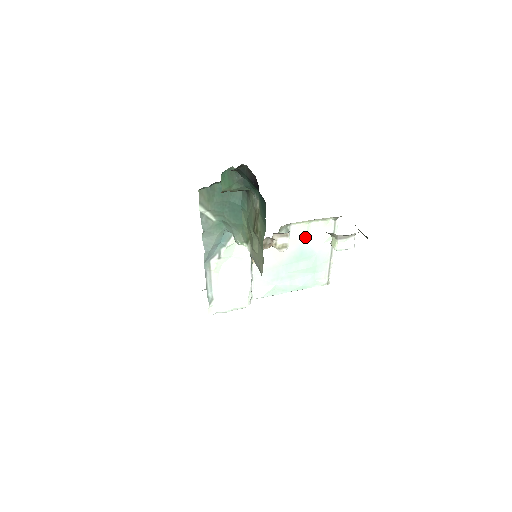
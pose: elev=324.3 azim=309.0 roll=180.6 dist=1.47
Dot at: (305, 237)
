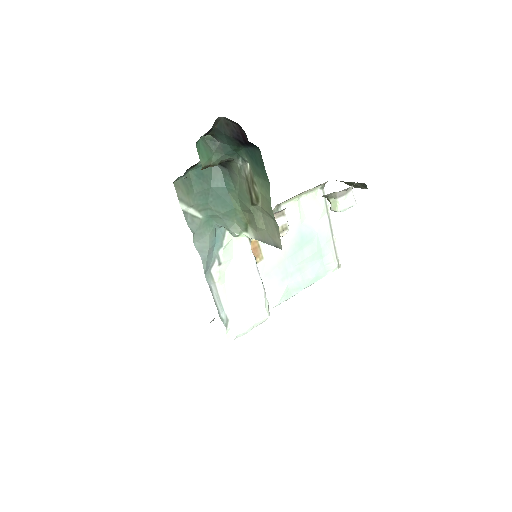
Dot at: (299, 217)
